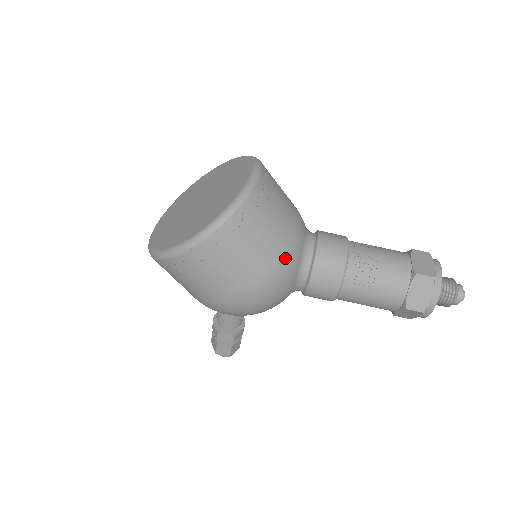
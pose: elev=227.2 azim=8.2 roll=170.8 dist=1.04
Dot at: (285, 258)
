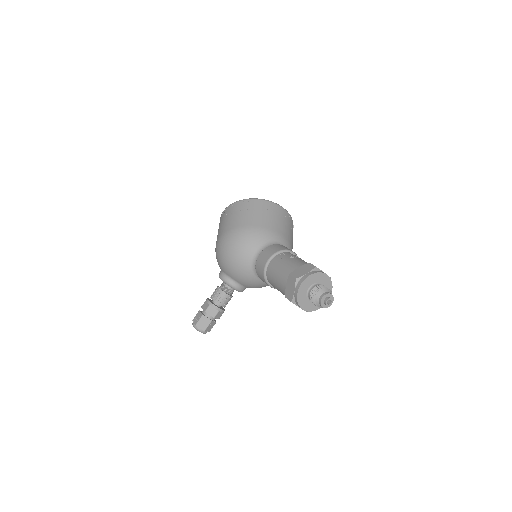
Dot at: (261, 230)
